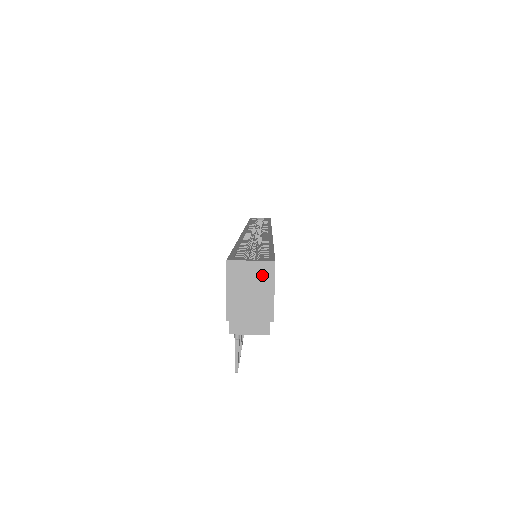
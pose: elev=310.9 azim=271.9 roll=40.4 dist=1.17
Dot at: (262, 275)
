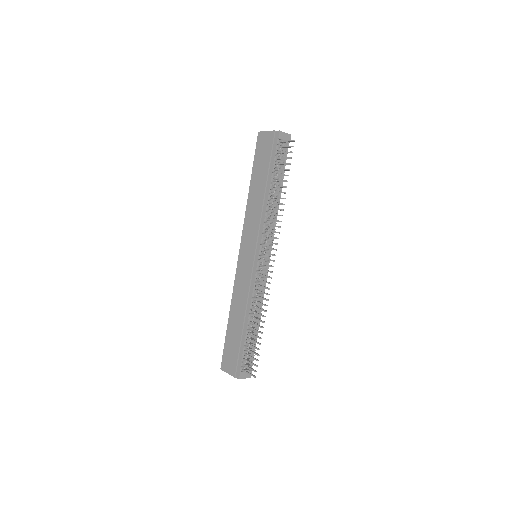
Dot at: occluded
